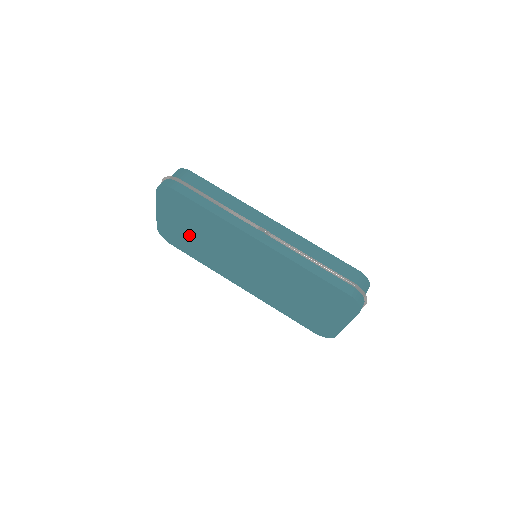
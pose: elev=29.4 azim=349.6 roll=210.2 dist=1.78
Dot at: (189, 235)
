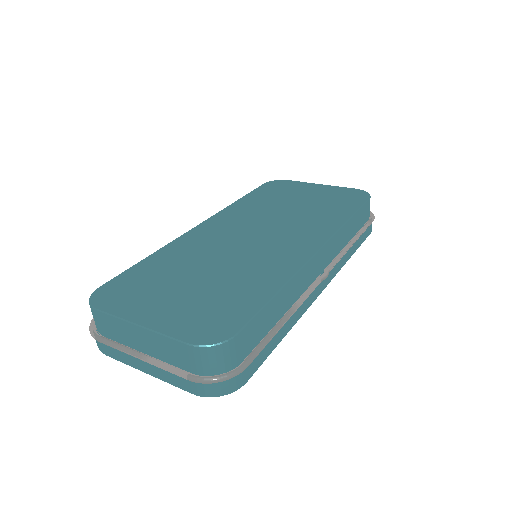
Dot at: occluded
